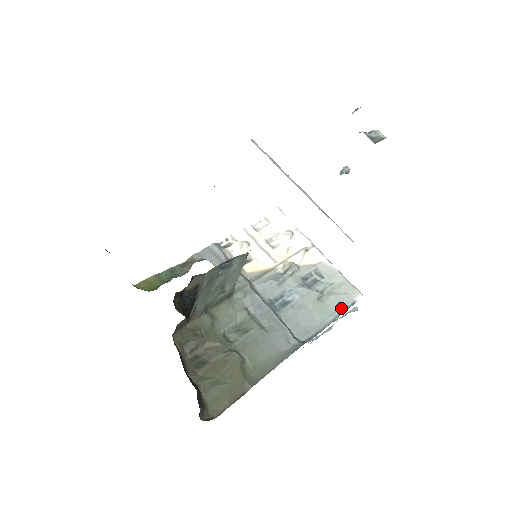
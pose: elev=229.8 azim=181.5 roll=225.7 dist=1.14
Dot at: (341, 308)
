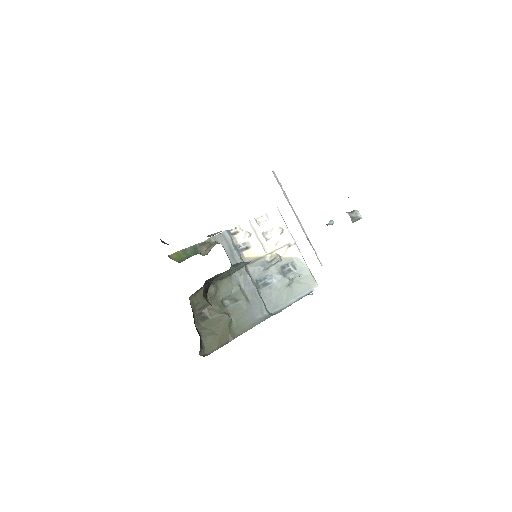
Dot at: (302, 294)
